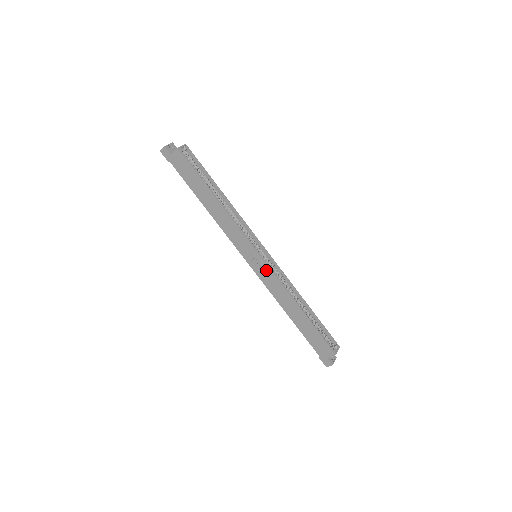
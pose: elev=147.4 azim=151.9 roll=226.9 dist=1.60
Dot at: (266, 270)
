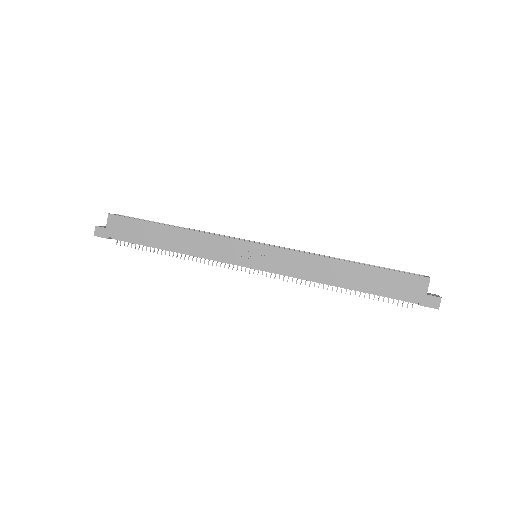
Dot at: (275, 254)
